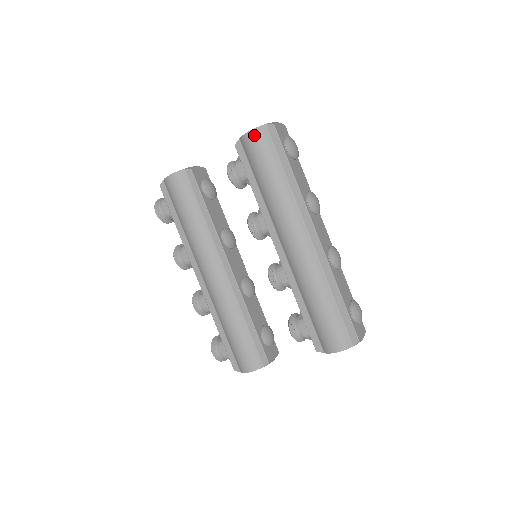
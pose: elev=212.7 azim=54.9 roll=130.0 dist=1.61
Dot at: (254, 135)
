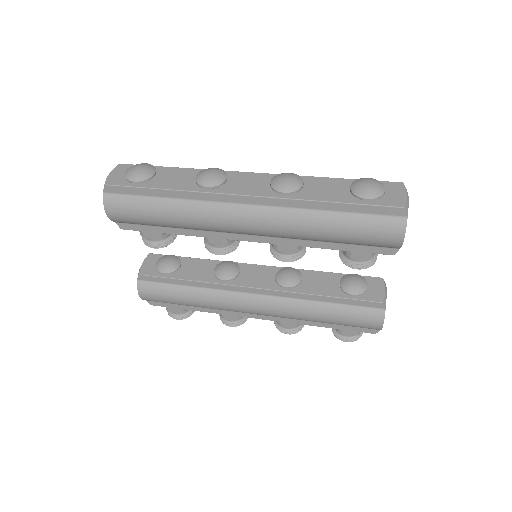
Dot at: (111, 211)
